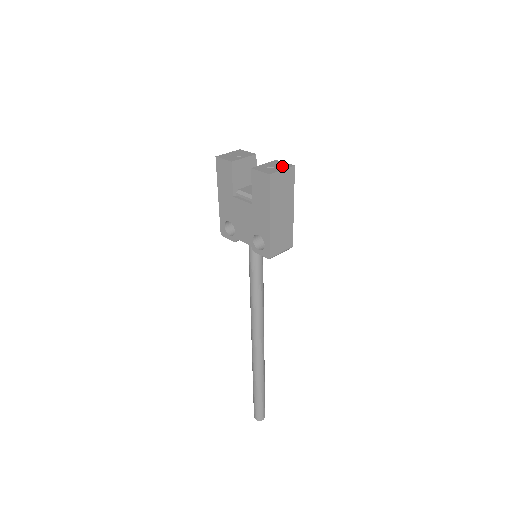
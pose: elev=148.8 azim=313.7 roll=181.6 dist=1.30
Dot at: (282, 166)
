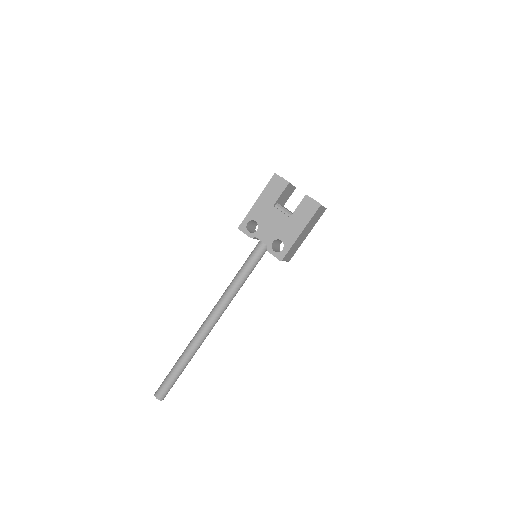
Dot at: occluded
